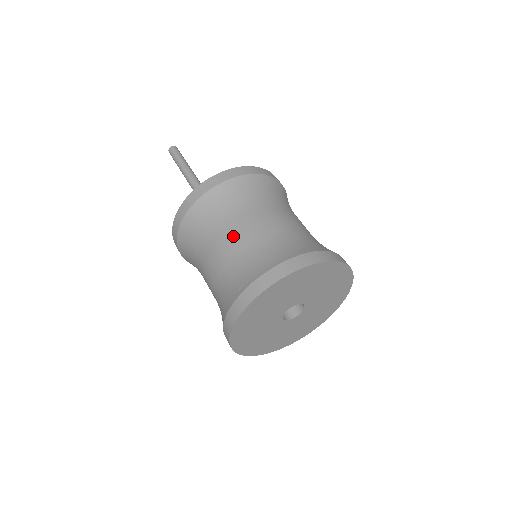
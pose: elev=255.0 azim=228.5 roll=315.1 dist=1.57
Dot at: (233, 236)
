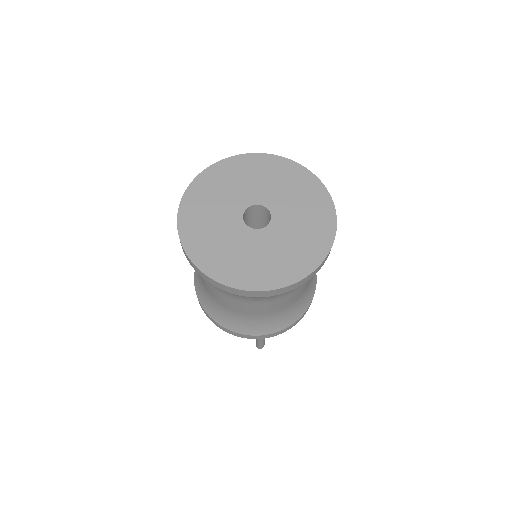
Dot at: occluded
